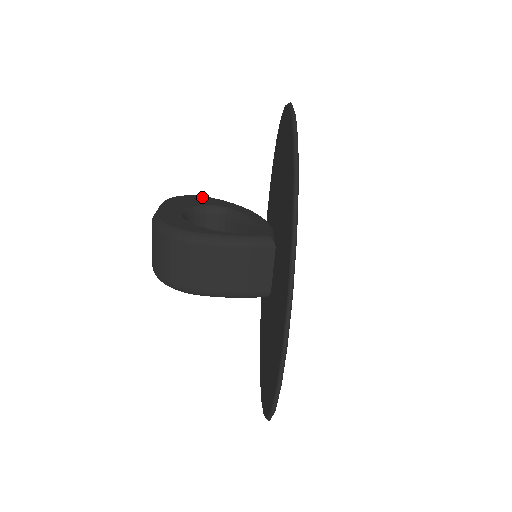
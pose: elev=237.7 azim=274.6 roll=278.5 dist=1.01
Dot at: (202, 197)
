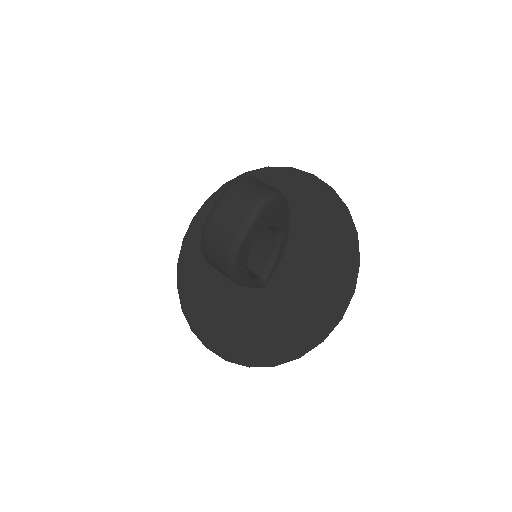
Dot at: (284, 207)
